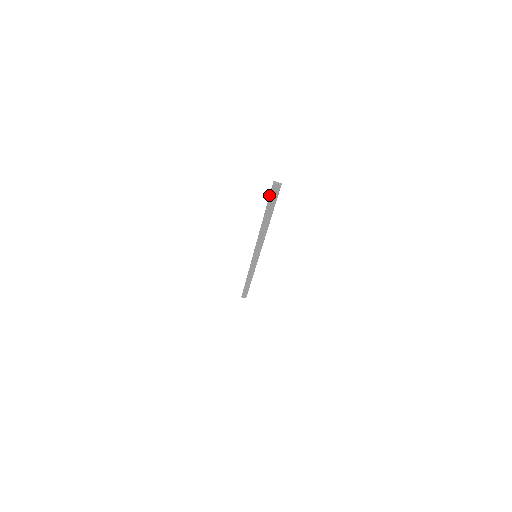
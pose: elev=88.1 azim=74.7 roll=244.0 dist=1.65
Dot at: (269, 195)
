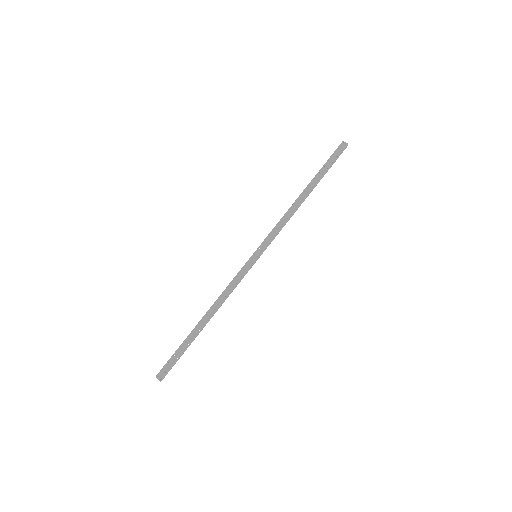
Dot at: (331, 155)
